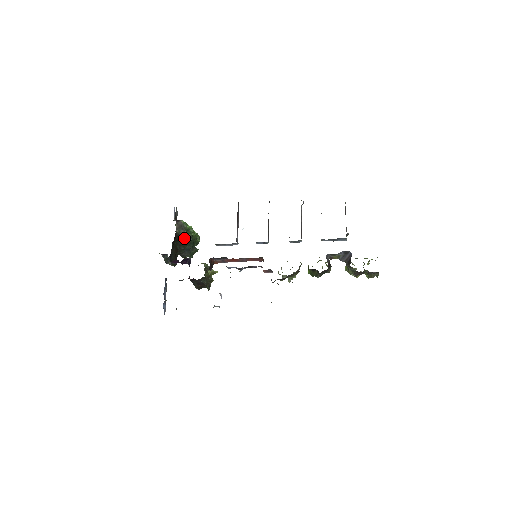
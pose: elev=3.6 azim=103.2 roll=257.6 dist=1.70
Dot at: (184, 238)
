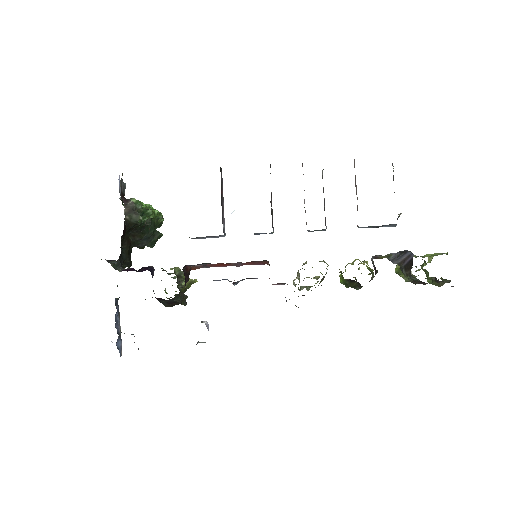
Dot at: (139, 225)
